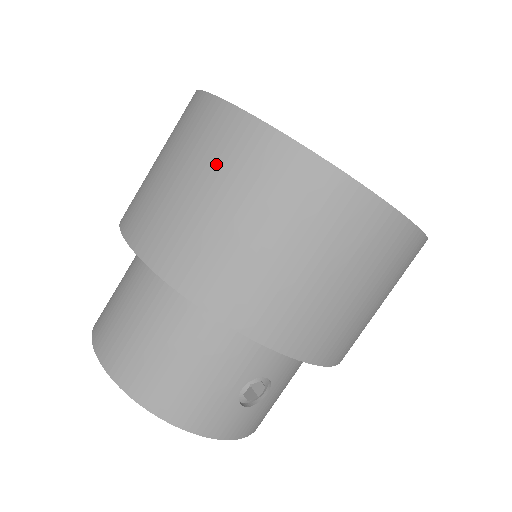
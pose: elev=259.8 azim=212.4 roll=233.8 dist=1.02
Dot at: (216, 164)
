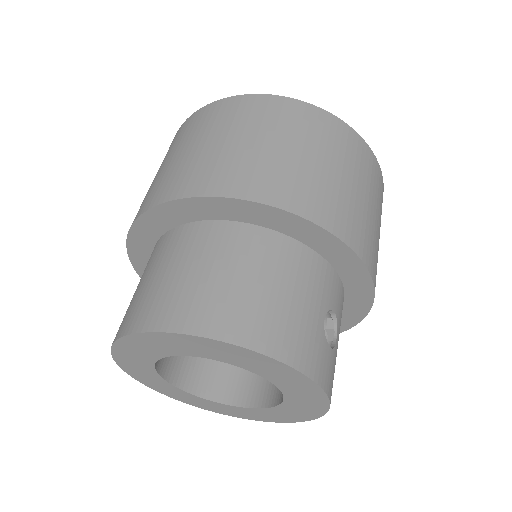
Dot at: (255, 122)
